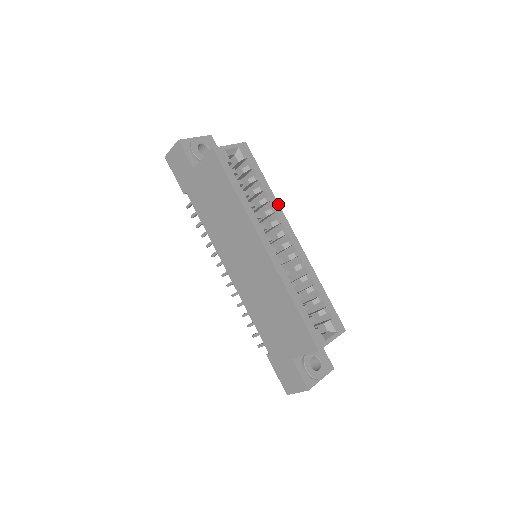
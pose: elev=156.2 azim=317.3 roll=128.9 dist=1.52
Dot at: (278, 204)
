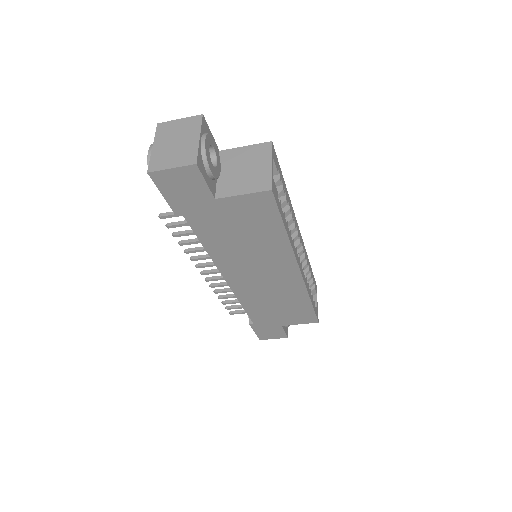
Dot at: occluded
